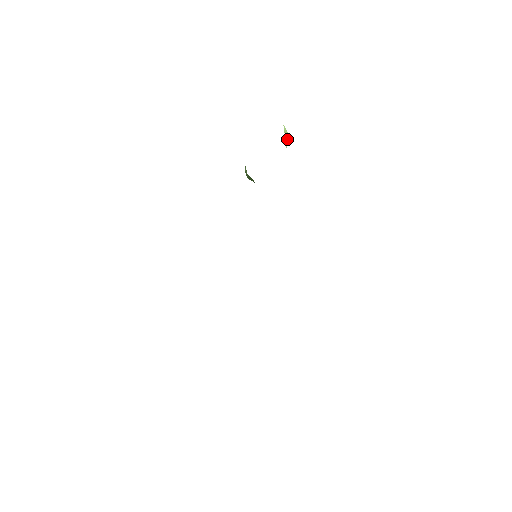
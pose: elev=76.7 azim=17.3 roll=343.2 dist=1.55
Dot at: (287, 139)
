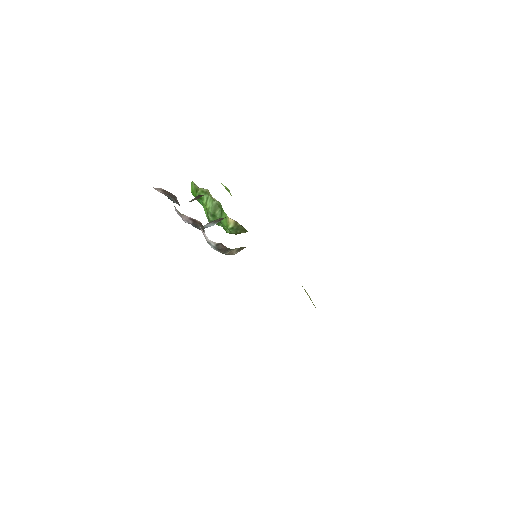
Dot at: (228, 191)
